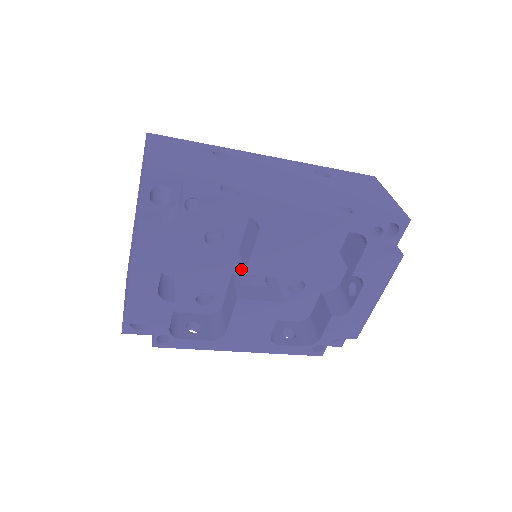
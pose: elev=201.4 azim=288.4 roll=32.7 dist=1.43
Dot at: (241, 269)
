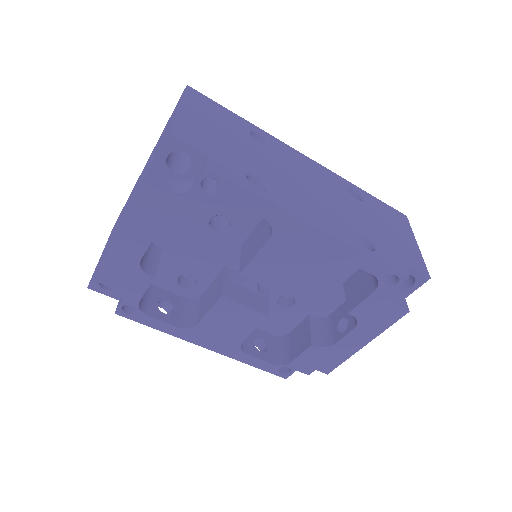
Dot at: (236, 265)
